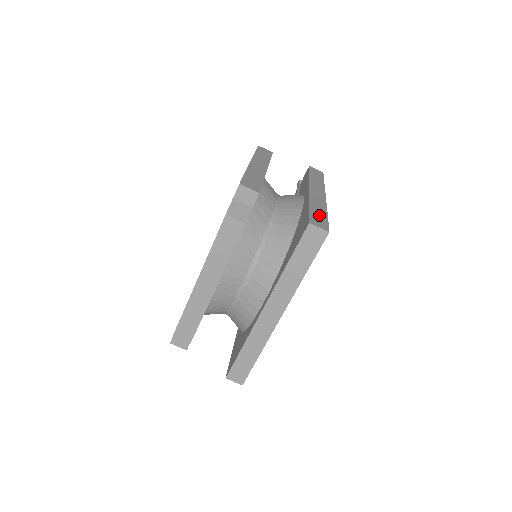
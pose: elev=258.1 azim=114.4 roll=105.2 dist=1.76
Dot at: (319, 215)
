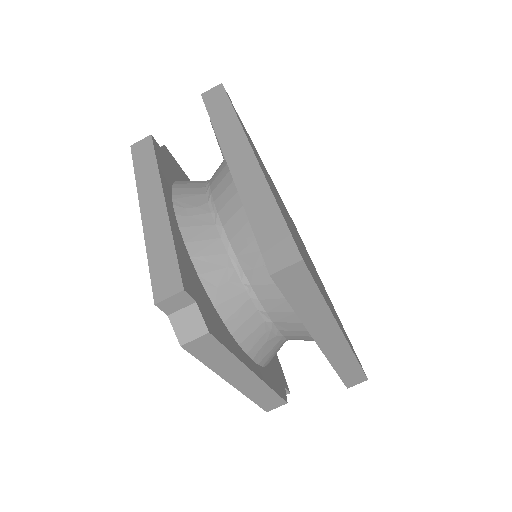
Dot at: (270, 228)
